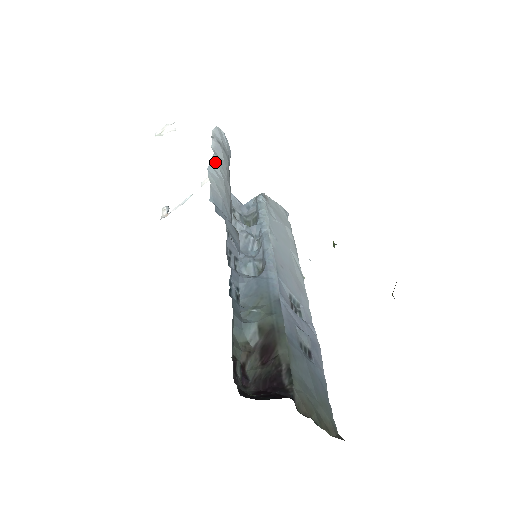
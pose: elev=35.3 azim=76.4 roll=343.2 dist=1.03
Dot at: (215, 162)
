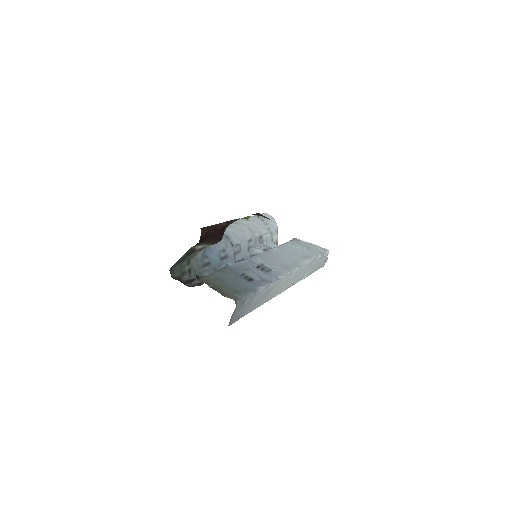
Dot at: (240, 220)
